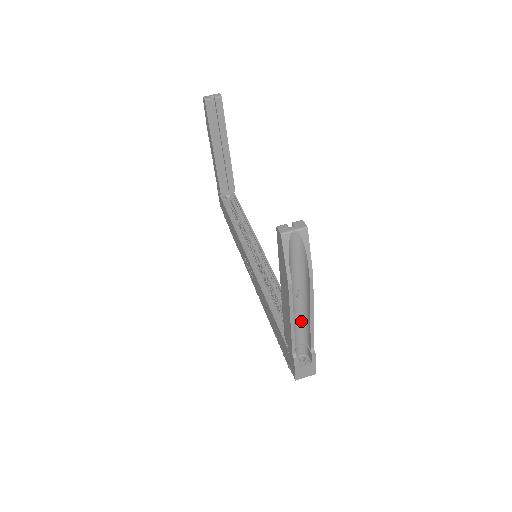
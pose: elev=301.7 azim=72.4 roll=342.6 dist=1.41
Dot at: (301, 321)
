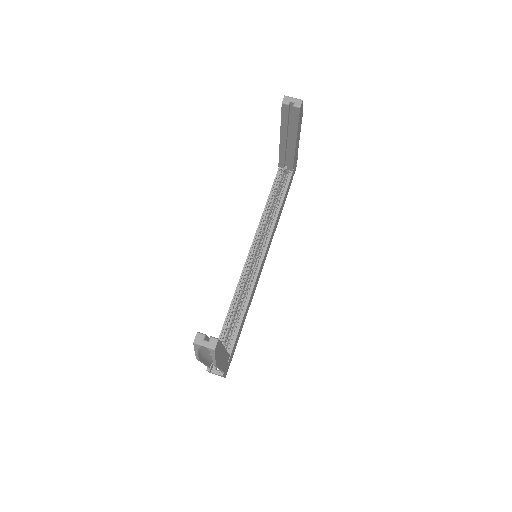
Dot at: occluded
